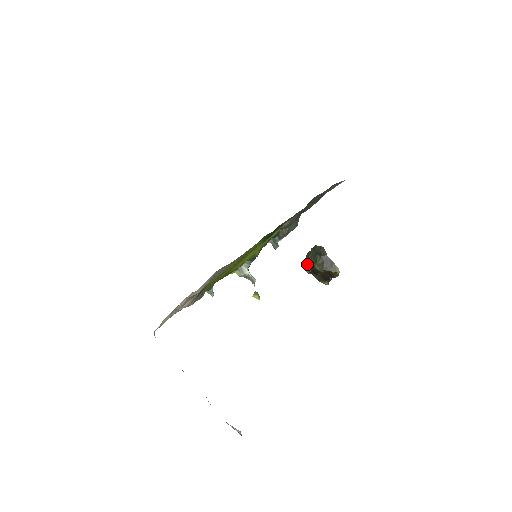
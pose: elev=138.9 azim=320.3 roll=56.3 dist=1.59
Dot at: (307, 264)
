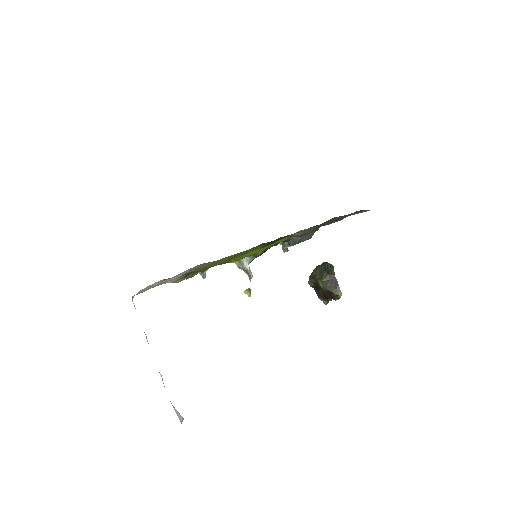
Dot at: (312, 277)
